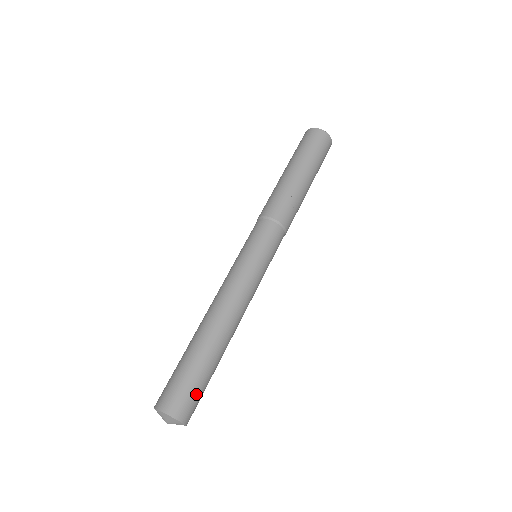
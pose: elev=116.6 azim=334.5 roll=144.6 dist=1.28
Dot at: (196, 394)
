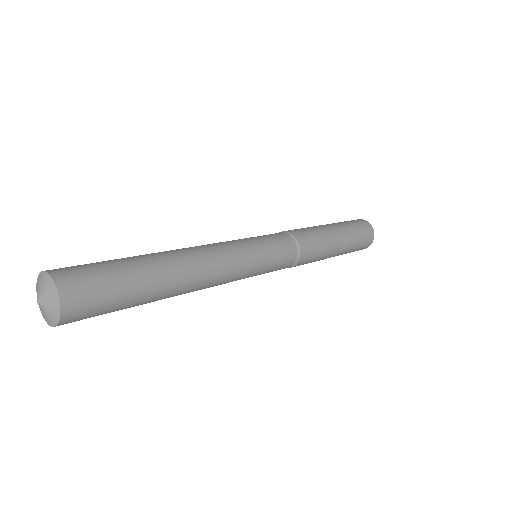
Dot at: (103, 295)
